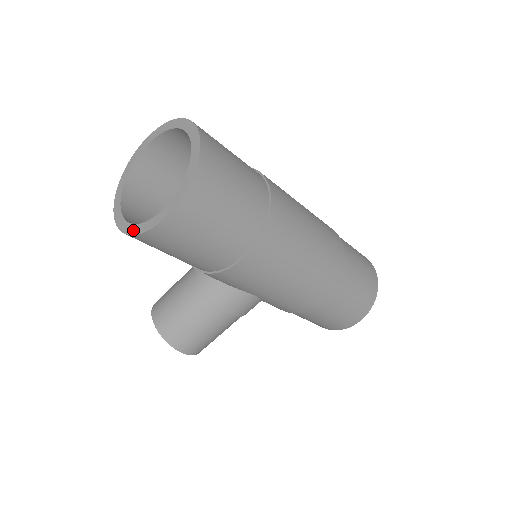
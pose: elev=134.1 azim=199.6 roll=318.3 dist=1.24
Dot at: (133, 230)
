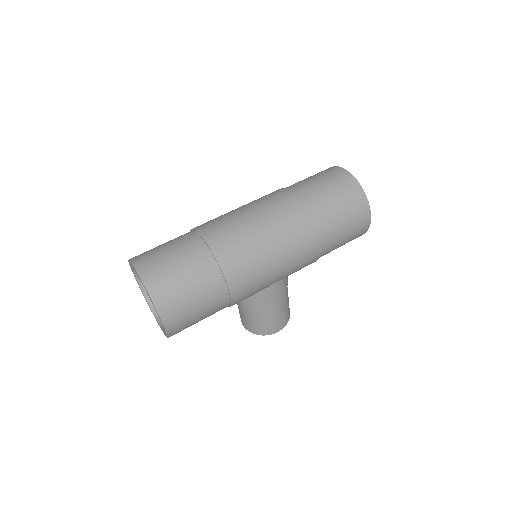
Dot at: (165, 335)
